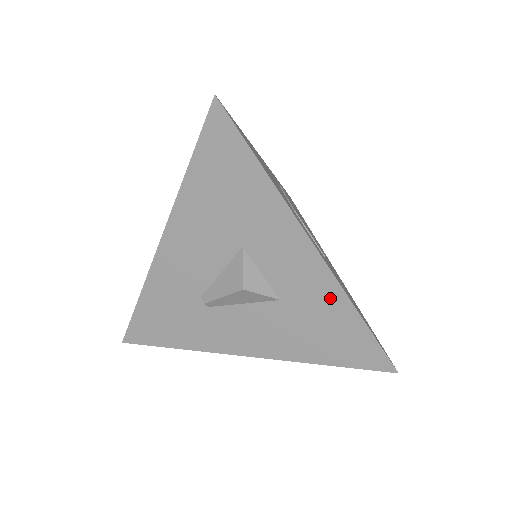
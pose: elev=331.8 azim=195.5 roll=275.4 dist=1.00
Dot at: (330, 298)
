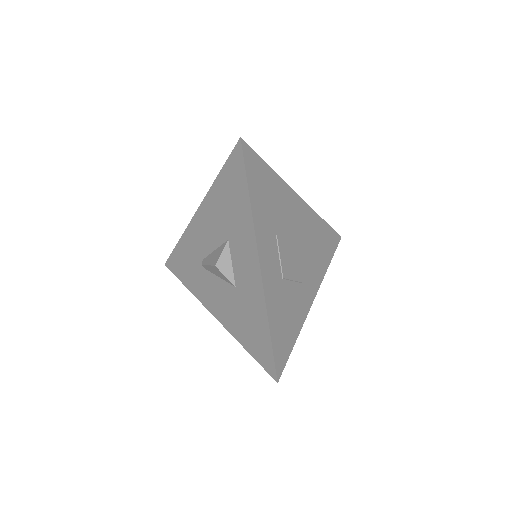
Dot at: (258, 303)
